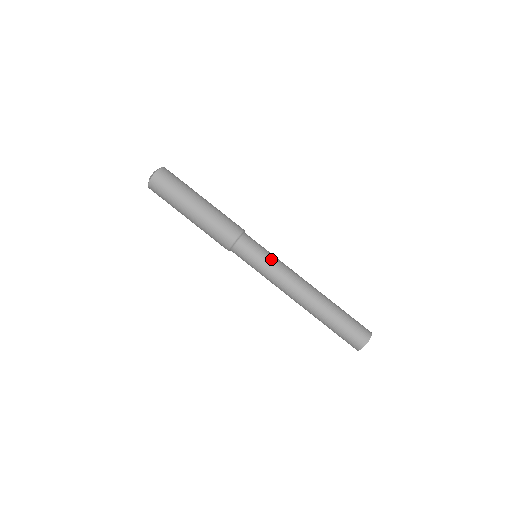
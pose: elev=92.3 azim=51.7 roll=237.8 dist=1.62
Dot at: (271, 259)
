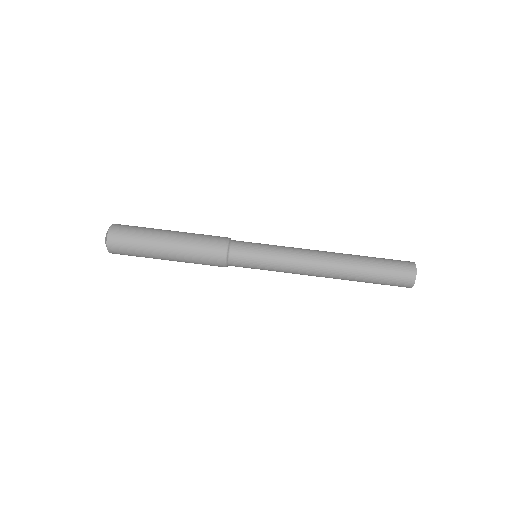
Dot at: (273, 249)
